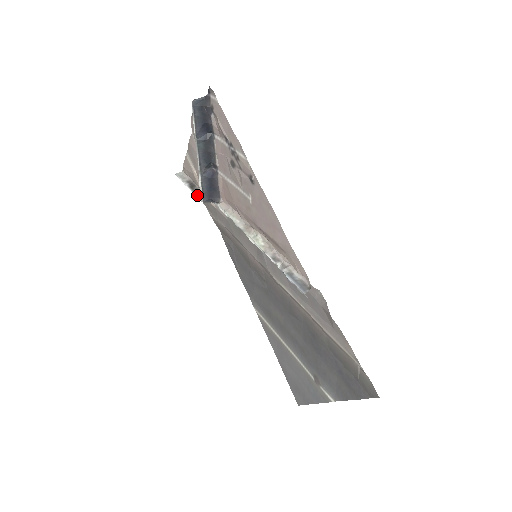
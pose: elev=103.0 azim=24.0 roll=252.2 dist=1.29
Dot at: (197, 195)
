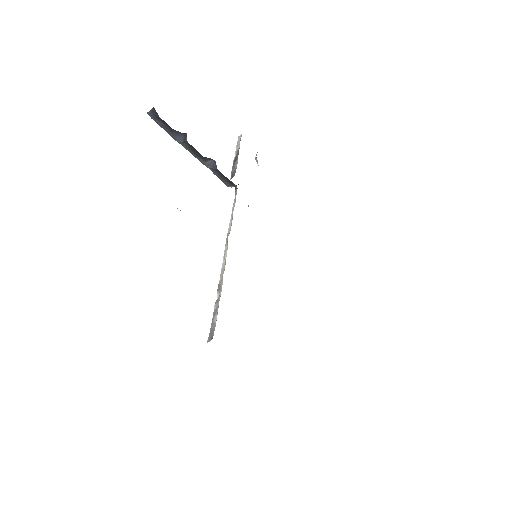
Dot at: (231, 175)
